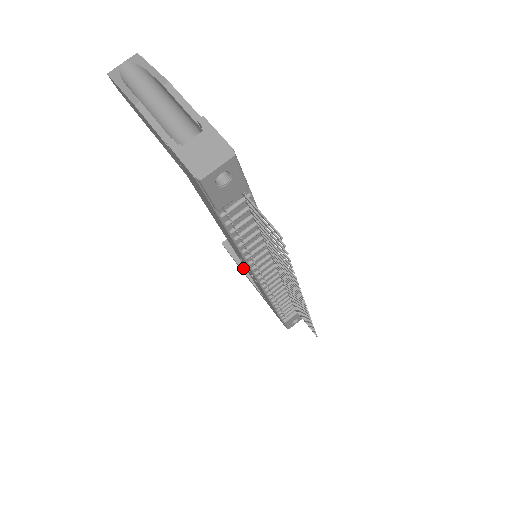
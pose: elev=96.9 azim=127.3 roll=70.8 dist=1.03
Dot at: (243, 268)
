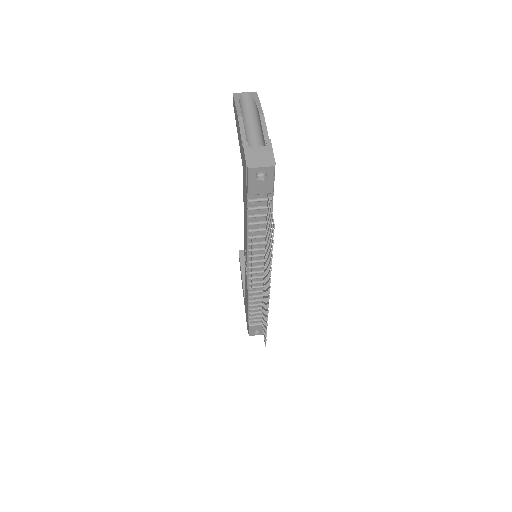
Dot at: (243, 275)
